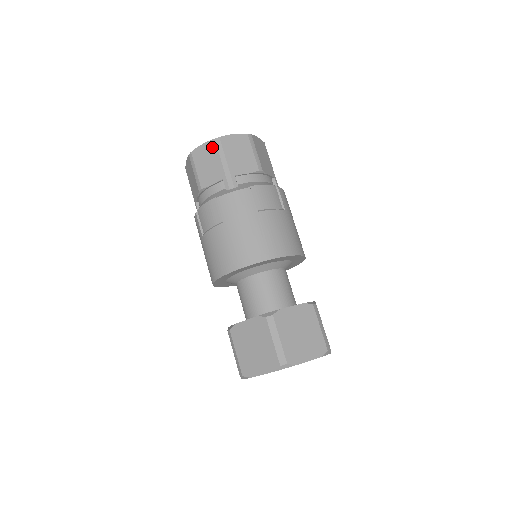
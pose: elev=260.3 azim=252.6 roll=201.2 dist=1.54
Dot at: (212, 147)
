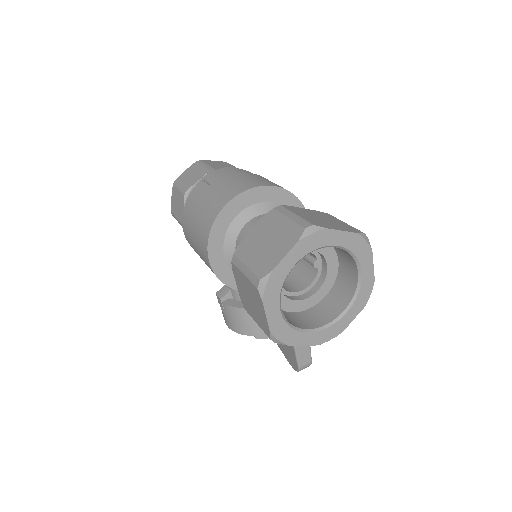
Dot at: (194, 166)
